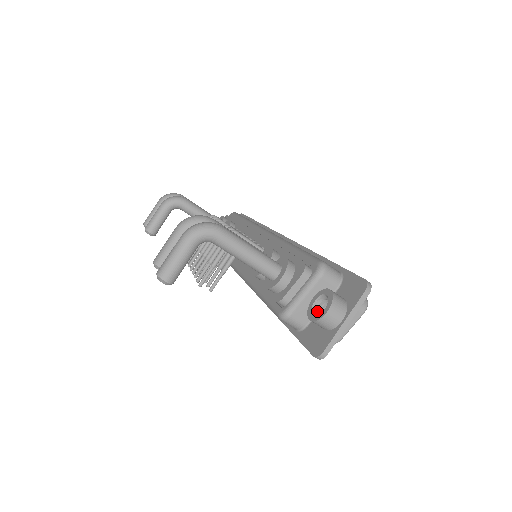
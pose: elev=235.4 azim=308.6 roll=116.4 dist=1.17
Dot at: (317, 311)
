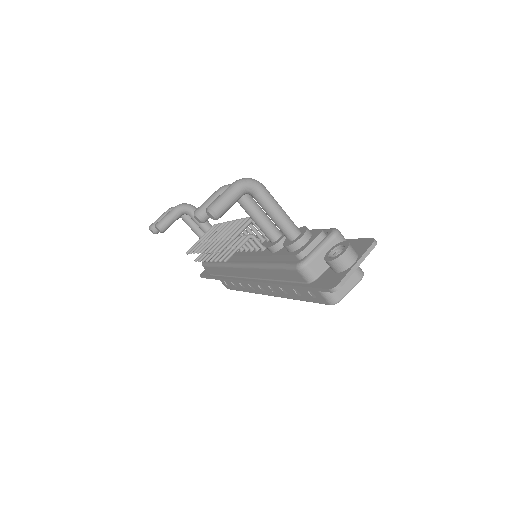
Dot at: occluded
